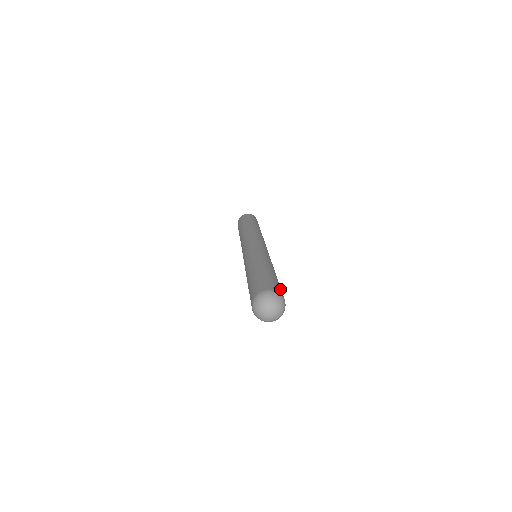
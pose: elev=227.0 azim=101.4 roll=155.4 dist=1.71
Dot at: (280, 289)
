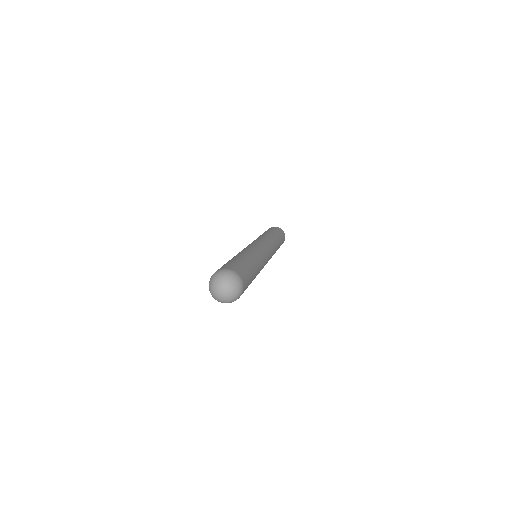
Dot at: (239, 268)
